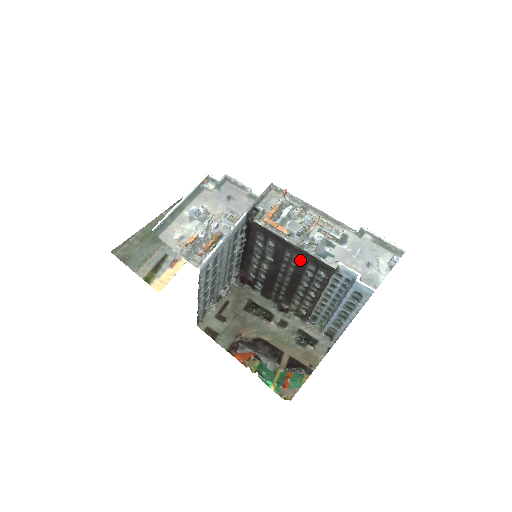
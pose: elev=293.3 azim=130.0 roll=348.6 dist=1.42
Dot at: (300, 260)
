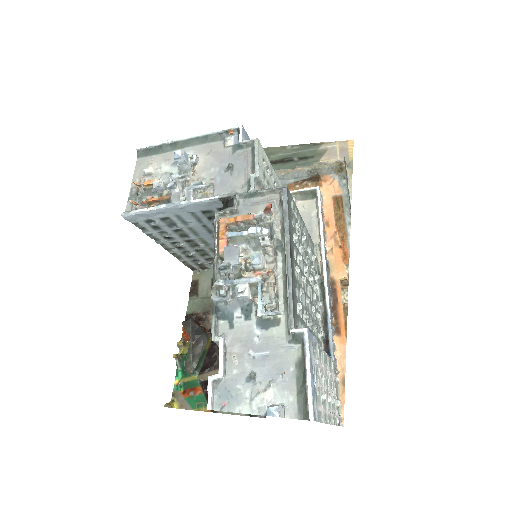
Dot at: occluded
